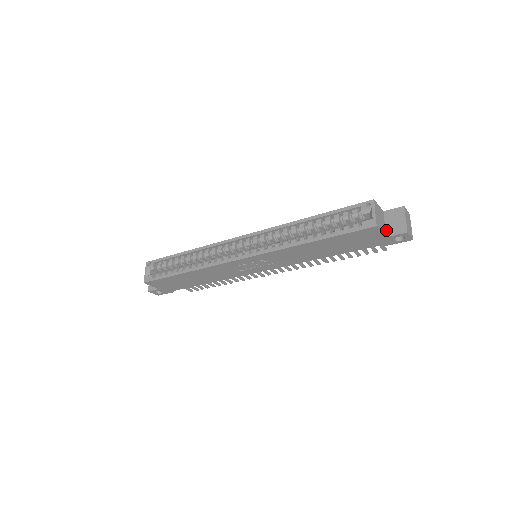
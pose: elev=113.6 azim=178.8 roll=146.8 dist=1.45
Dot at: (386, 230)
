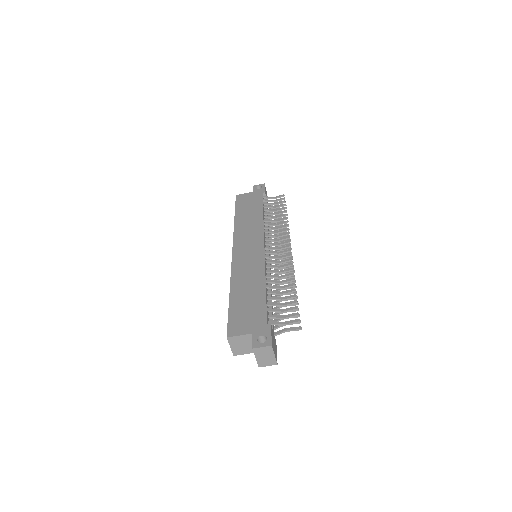
Dot at: occluded
